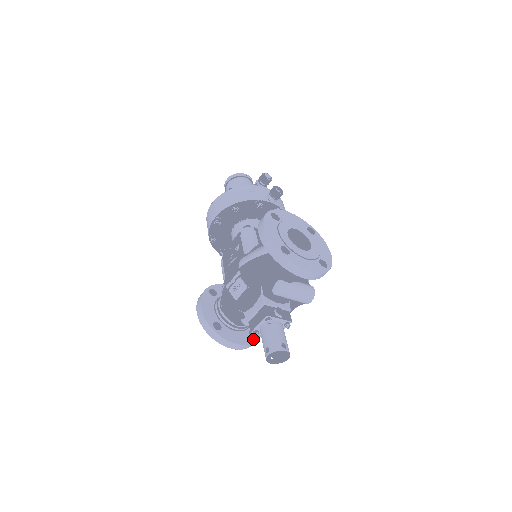
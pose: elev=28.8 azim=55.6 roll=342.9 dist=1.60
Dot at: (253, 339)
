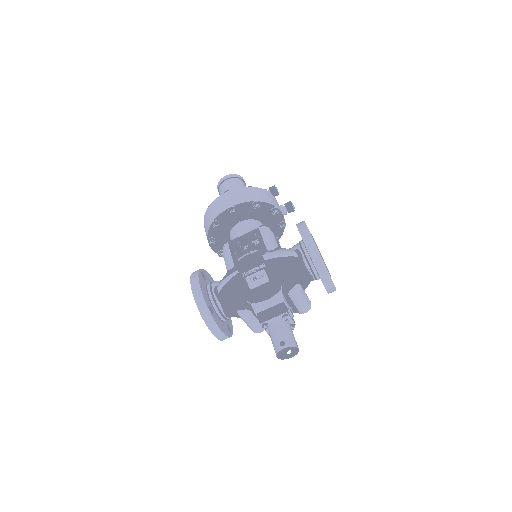
Dot at: (230, 333)
